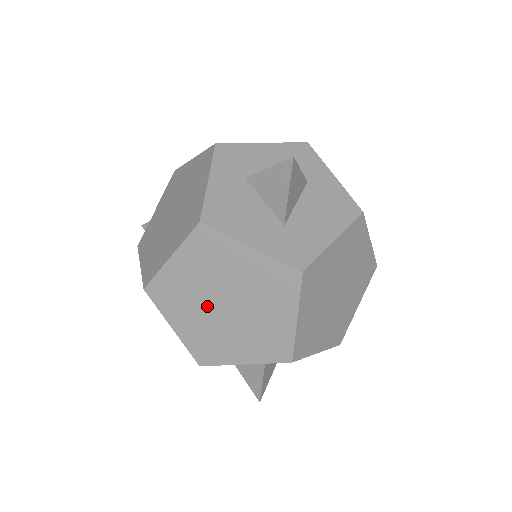
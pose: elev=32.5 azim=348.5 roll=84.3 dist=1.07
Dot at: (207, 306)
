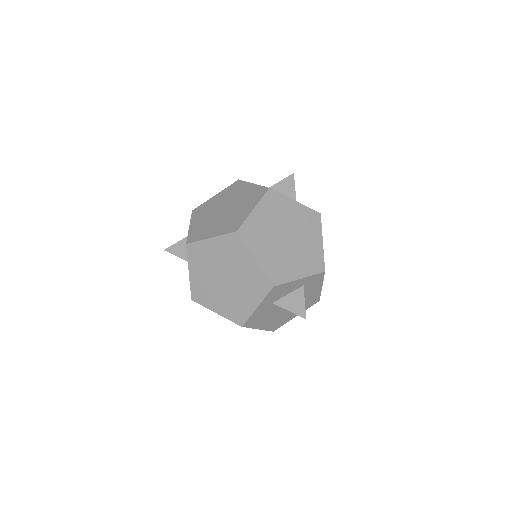
Dot at: (276, 239)
